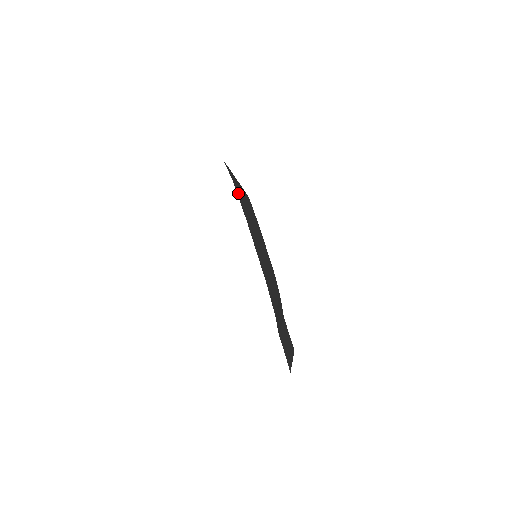
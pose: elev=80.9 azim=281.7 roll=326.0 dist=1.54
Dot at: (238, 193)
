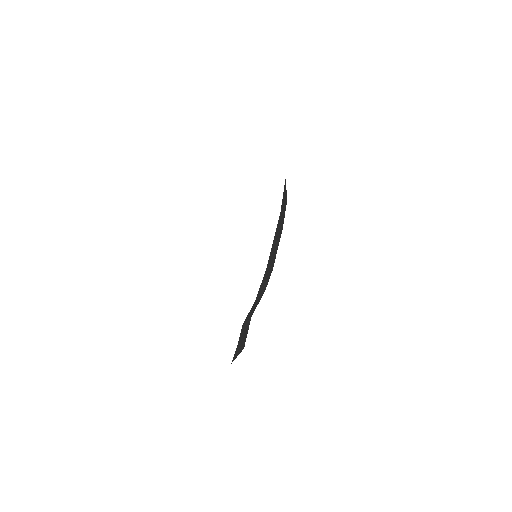
Dot at: (284, 189)
